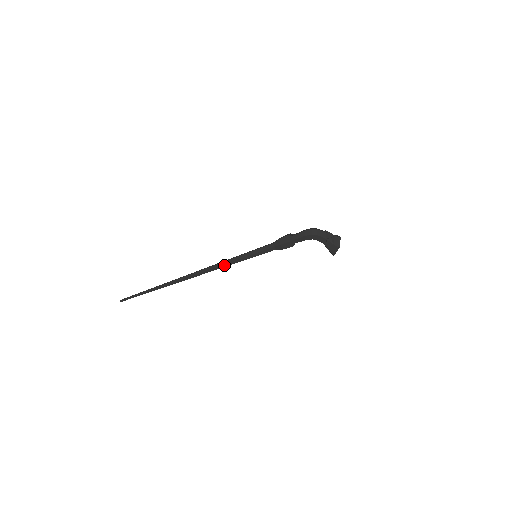
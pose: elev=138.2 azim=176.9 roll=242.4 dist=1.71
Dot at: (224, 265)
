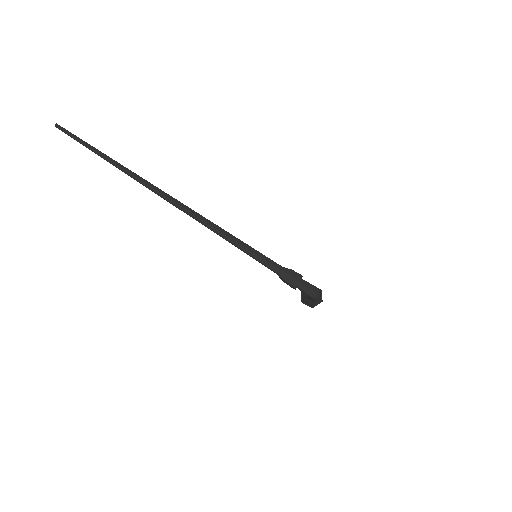
Dot at: (223, 237)
